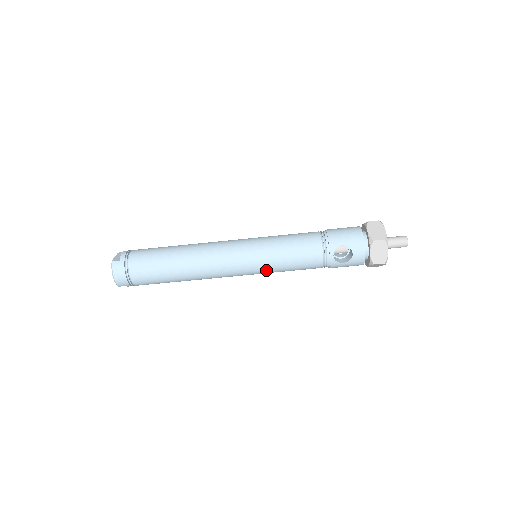
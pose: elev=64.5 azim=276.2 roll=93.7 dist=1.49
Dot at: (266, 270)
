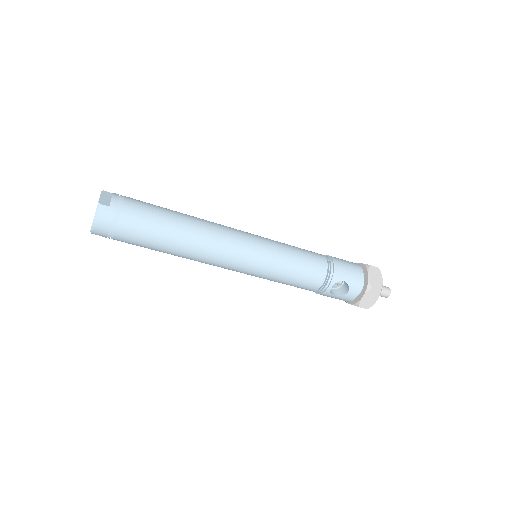
Dot at: (263, 276)
